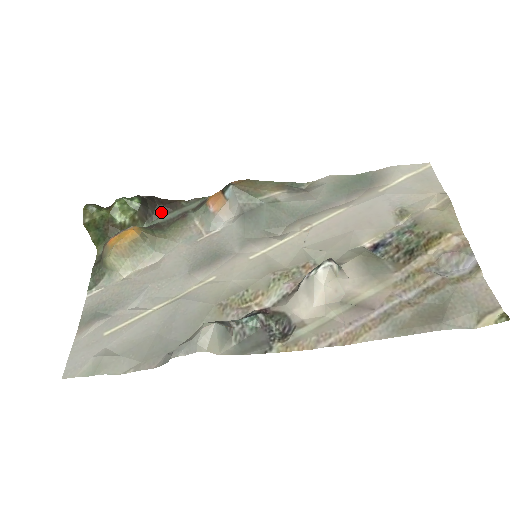
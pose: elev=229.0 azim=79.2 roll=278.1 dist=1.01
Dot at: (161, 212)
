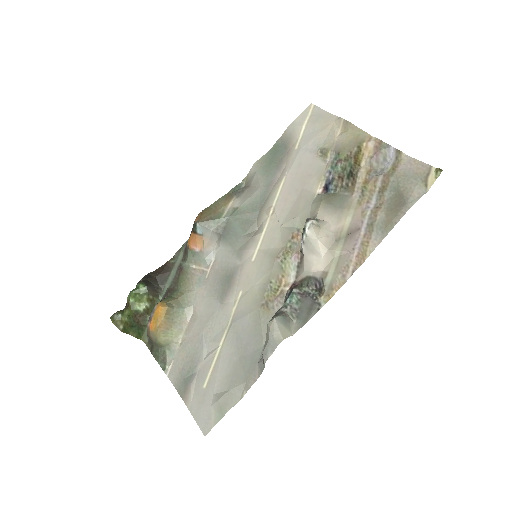
Dot at: (163, 280)
